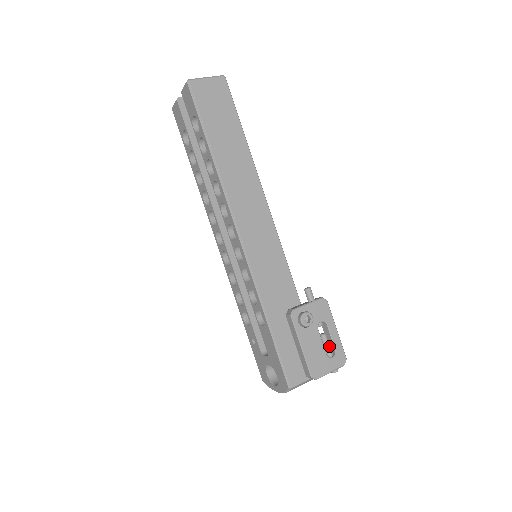
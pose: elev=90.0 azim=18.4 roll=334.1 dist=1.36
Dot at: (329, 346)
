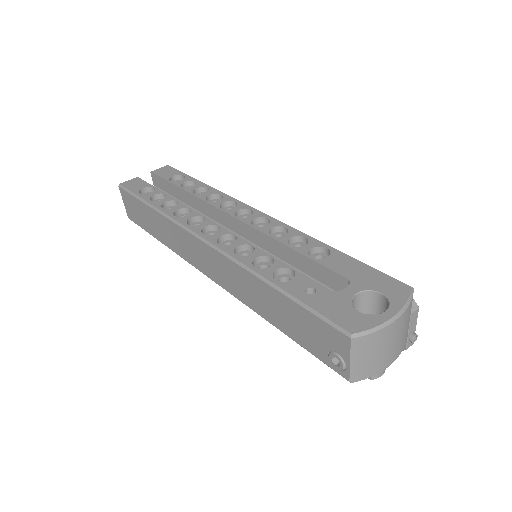
Dot at: occluded
